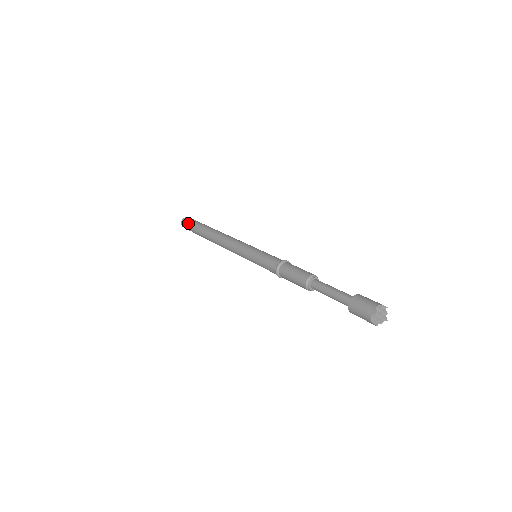
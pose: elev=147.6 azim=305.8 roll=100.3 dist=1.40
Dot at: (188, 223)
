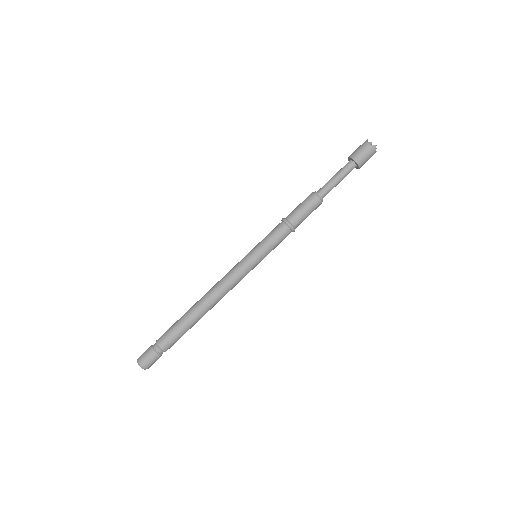
Dot at: (150, 346)
